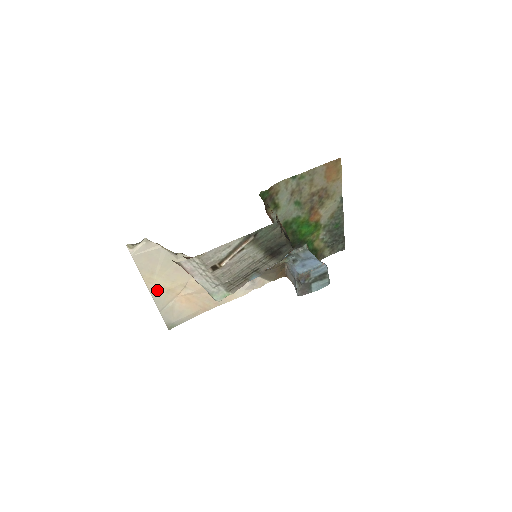
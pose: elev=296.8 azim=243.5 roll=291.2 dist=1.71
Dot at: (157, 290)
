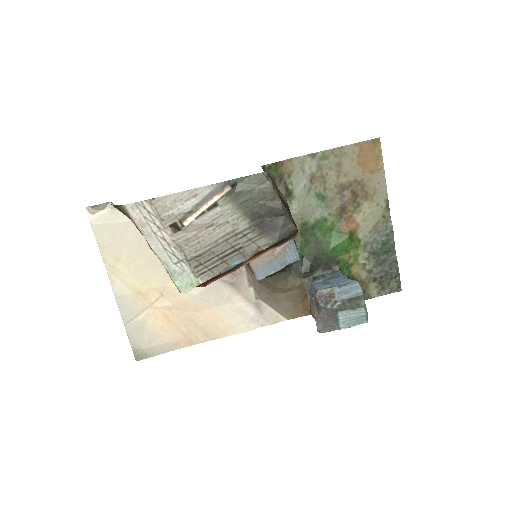
Dot at: (123, 288)
